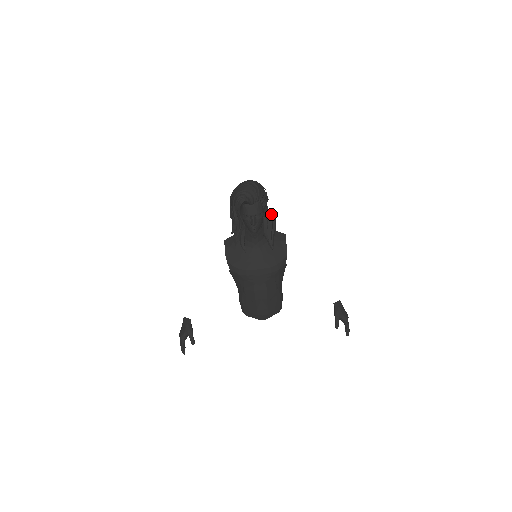
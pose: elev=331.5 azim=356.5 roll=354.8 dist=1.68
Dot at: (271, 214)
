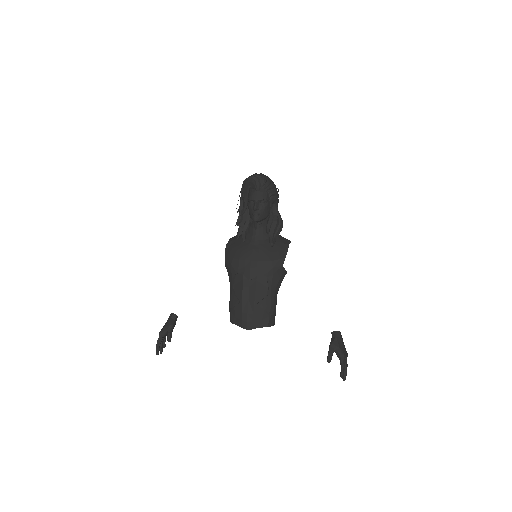
Dot at: (280, 216)
